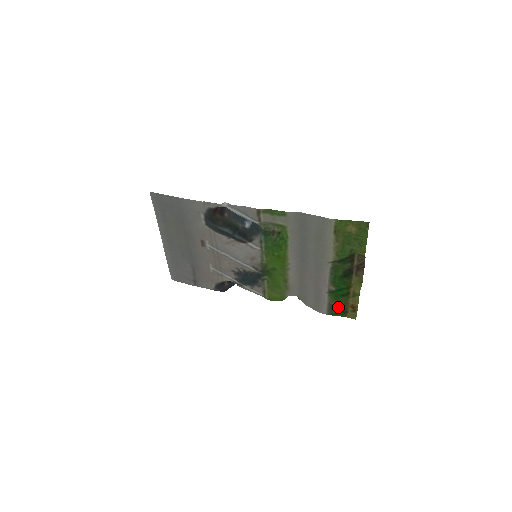
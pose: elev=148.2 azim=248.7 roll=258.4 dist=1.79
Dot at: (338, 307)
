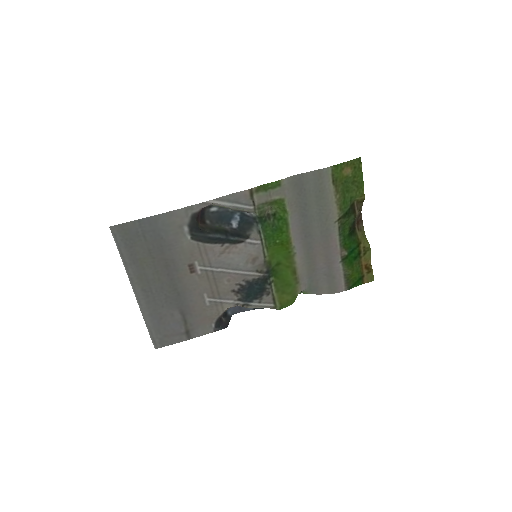
Dot at: (354, 275)
